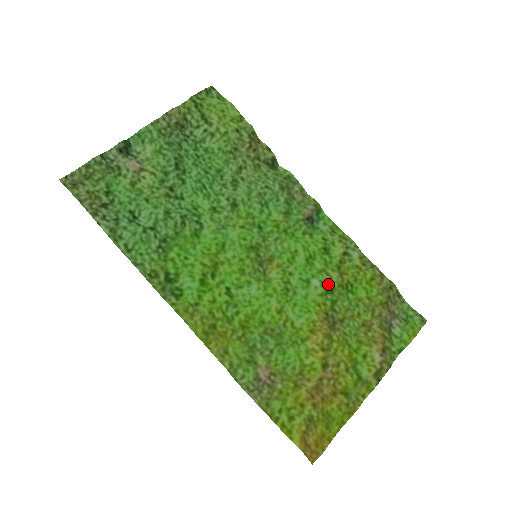
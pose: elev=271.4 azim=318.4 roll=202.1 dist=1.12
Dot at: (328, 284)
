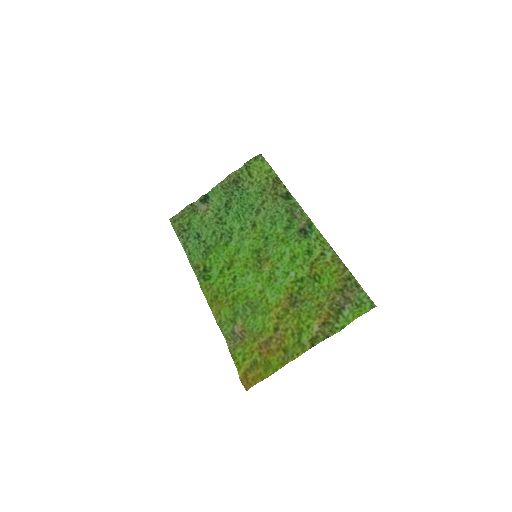
Dot at: (300, 275)
